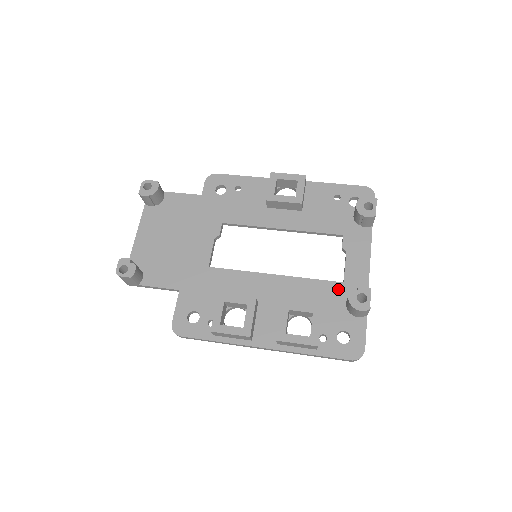
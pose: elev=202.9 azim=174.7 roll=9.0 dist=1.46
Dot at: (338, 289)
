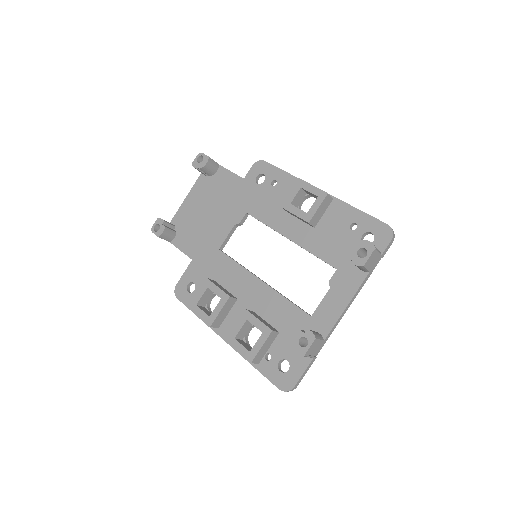
Dot at: (303, 320)
